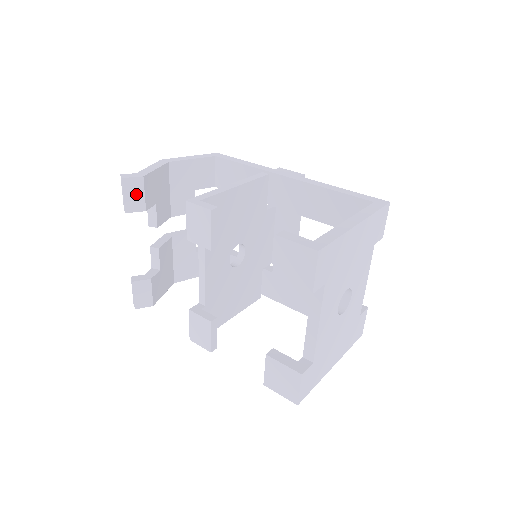
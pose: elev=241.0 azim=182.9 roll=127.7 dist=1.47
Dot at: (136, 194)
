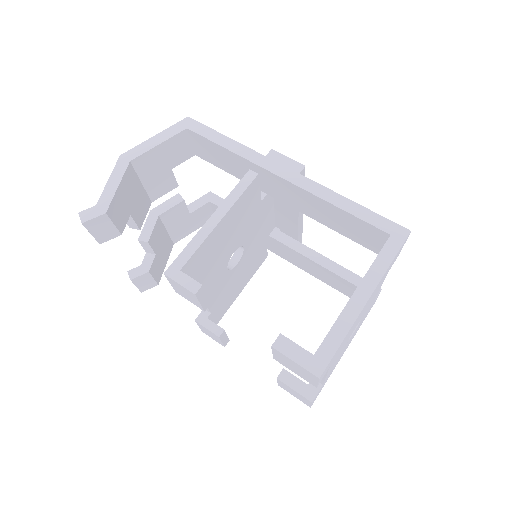
Dot at: (104, 228)
